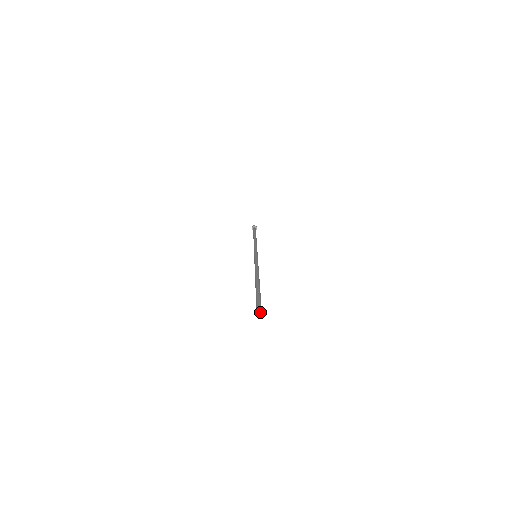
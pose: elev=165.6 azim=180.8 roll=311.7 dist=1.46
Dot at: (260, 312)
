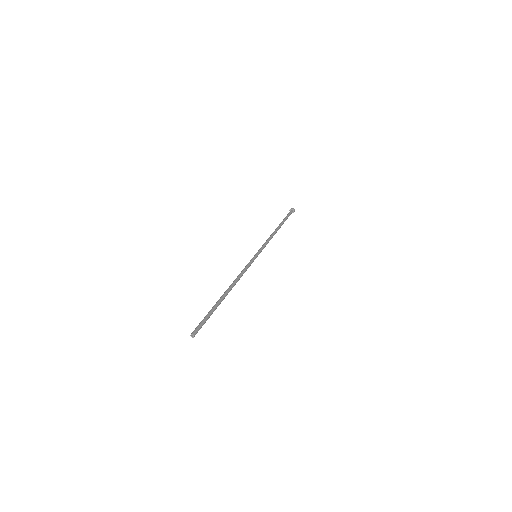
Dot at: (194, 335)
